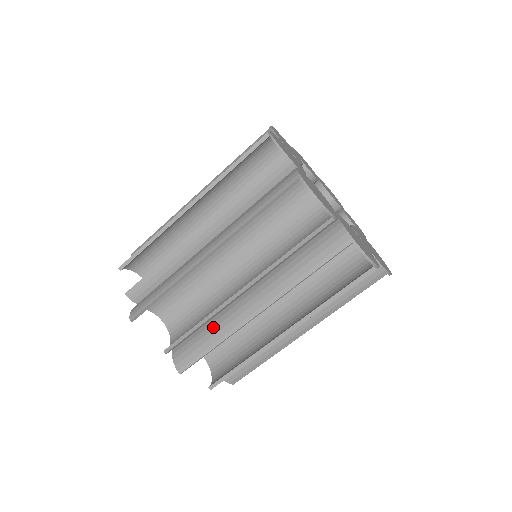
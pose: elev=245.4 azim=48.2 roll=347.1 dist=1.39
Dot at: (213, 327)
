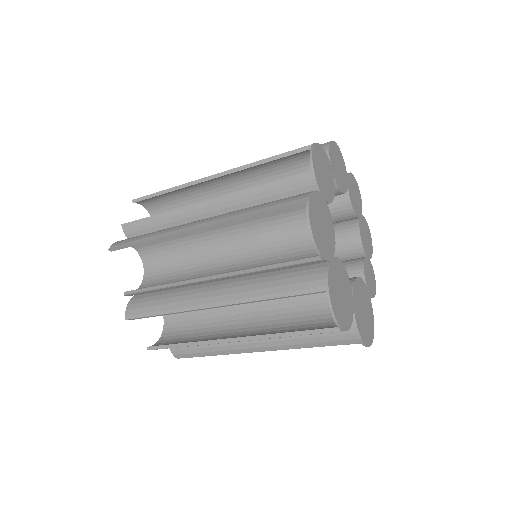
Dot at: (172, 296)
